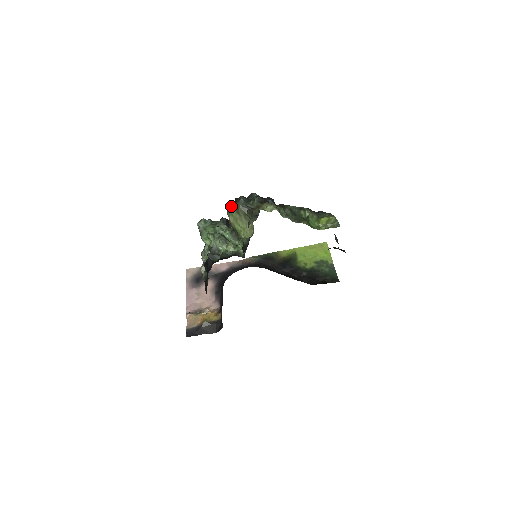
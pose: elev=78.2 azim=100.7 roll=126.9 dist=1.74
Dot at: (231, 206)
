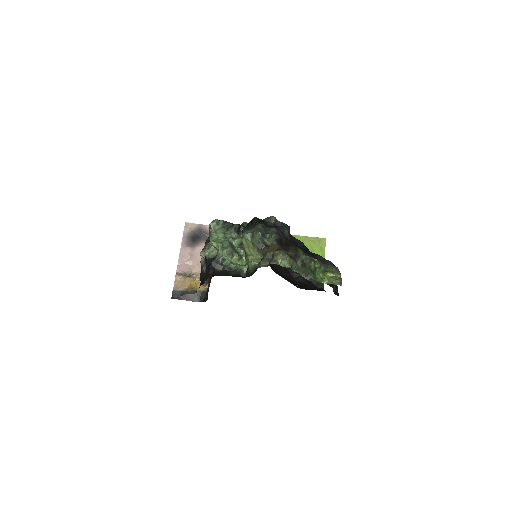
Dot at: (247, 232)
